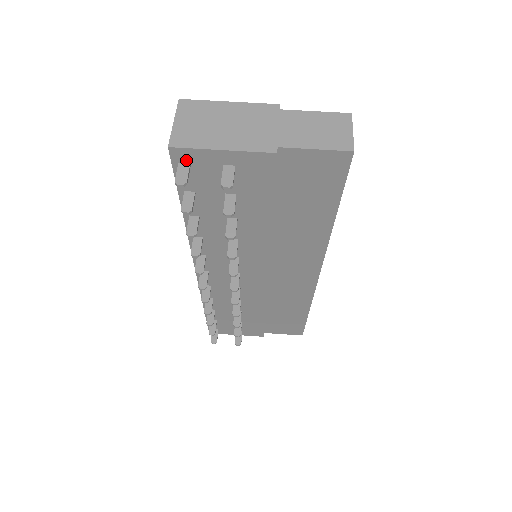
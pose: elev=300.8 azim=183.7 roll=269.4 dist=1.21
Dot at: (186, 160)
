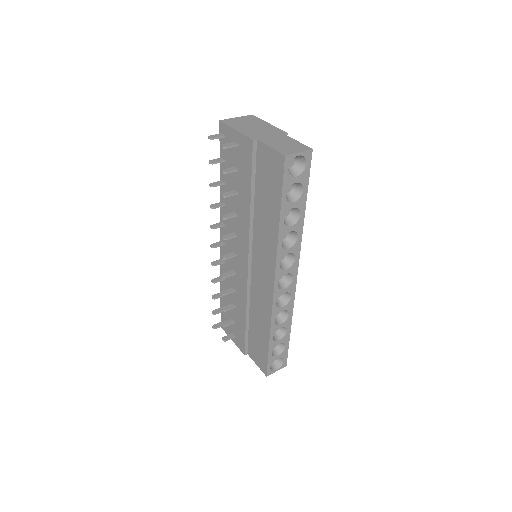
Dot at: (224, 133)
